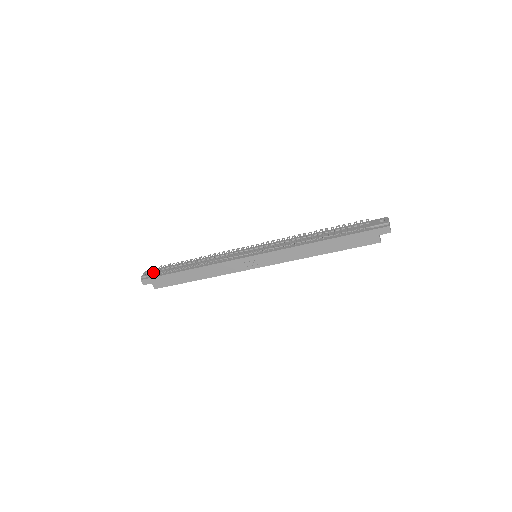
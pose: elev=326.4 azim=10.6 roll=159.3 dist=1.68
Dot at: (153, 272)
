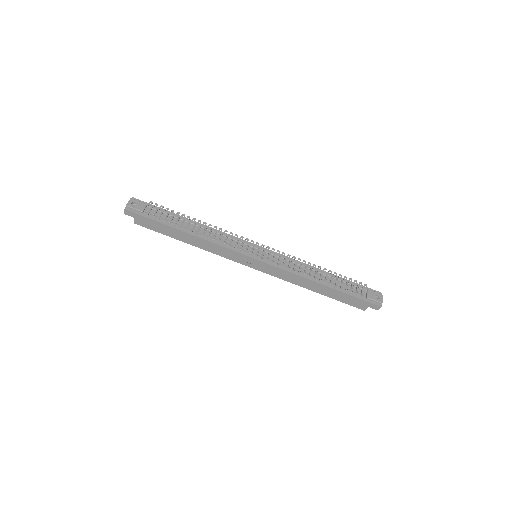
Dot at: (142, 208)
